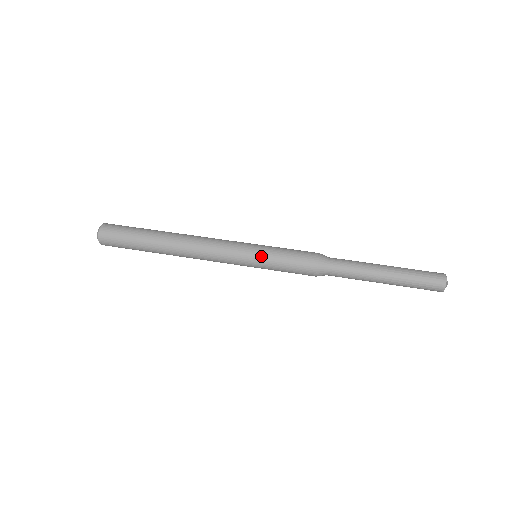
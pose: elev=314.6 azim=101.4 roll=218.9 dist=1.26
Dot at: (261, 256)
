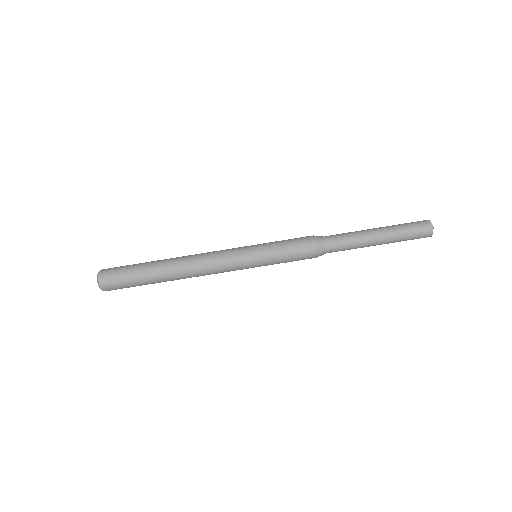
Dot at: (263, 264)
